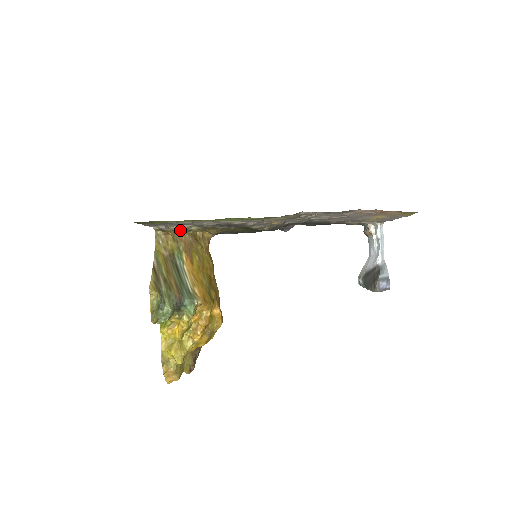
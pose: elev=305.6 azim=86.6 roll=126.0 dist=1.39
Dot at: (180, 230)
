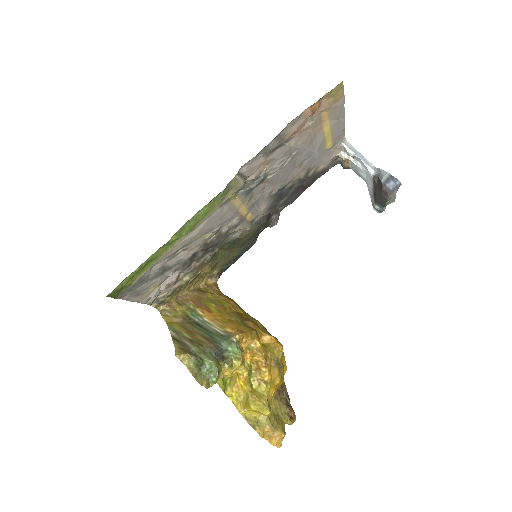
Dot at: (177, 290)
